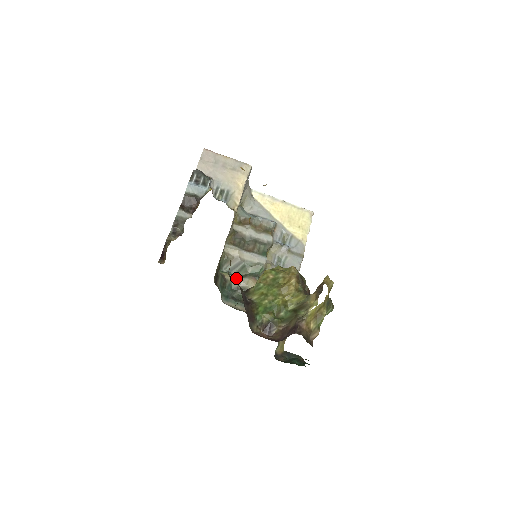
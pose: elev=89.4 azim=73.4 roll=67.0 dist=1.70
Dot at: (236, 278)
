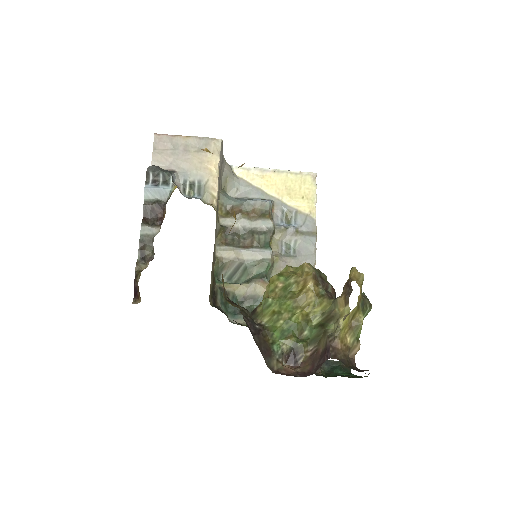
Dot at: (239, 286)
